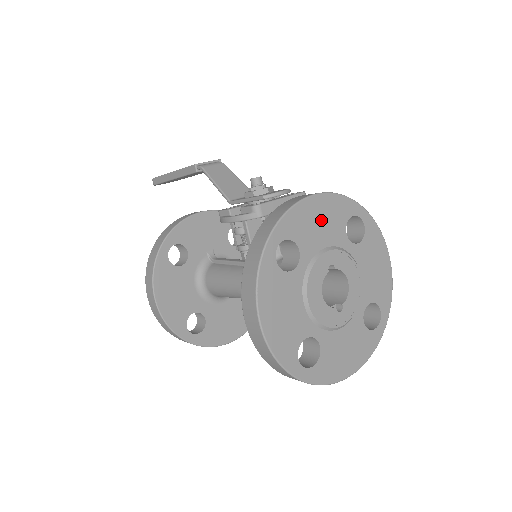
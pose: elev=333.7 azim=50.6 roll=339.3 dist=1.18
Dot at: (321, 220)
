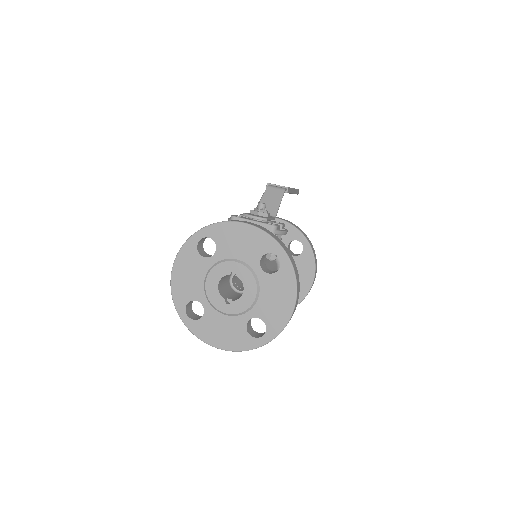
Dot at: (242, 241)
